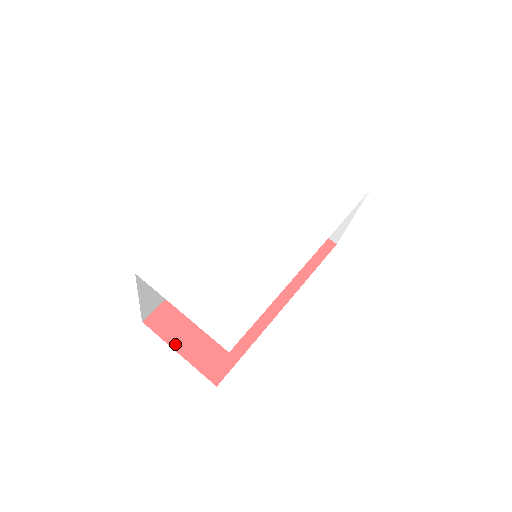
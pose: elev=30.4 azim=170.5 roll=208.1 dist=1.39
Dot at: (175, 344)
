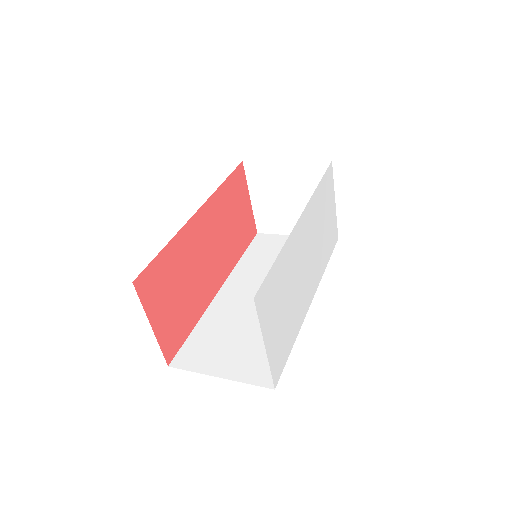
Dot at: (151, 316)
